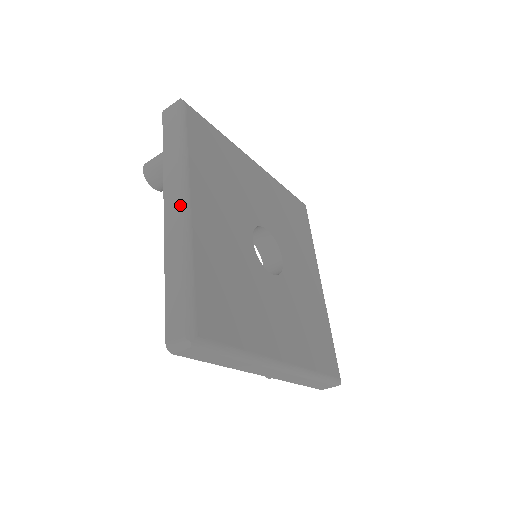
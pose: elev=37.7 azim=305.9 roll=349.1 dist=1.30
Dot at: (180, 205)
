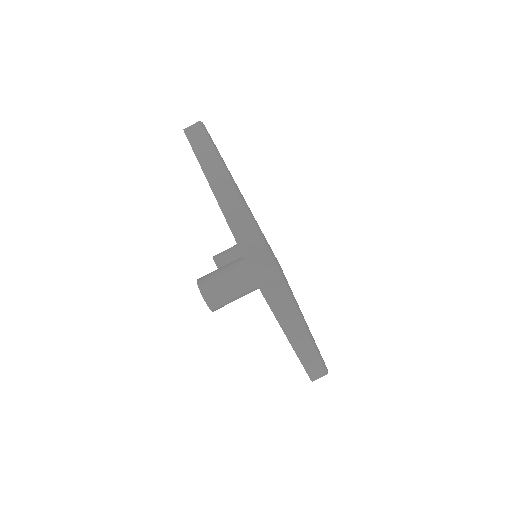
Dot at: occluded
